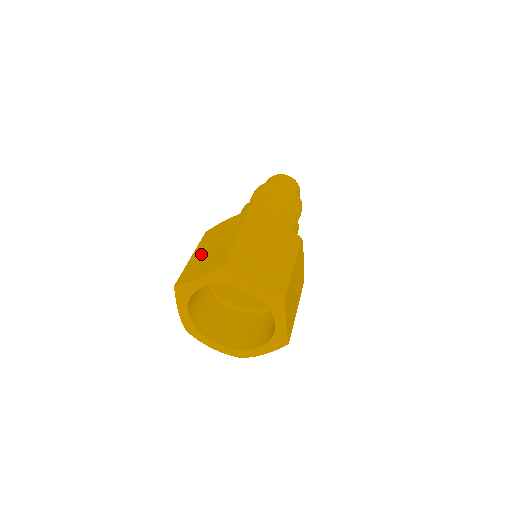
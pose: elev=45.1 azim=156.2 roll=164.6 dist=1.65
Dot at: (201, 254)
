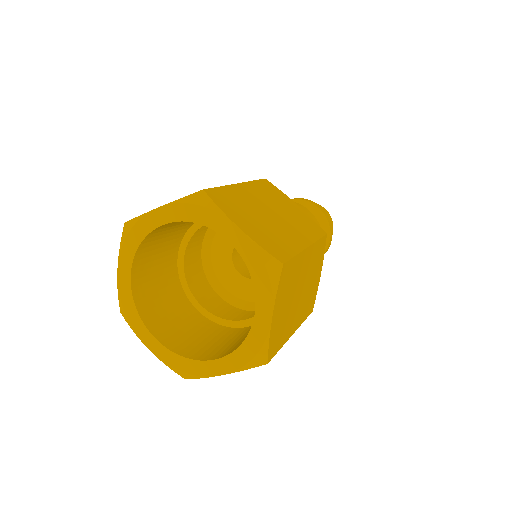
Dot at: occluded
